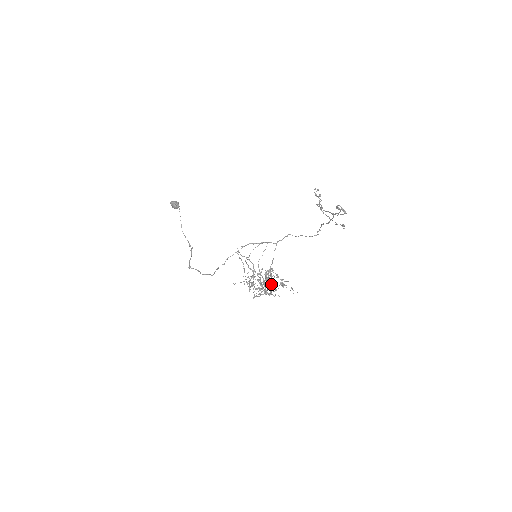
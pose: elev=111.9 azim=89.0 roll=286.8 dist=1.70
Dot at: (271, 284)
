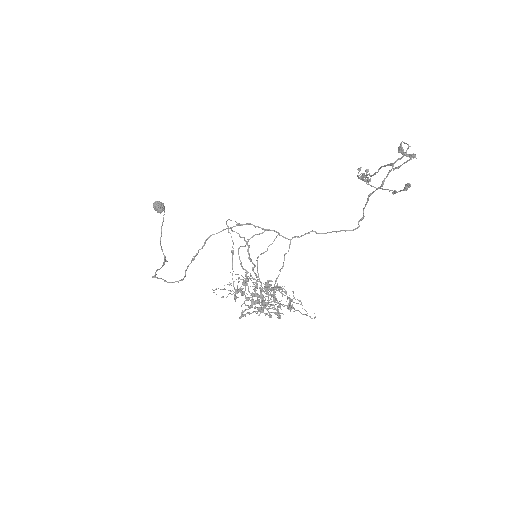
Dot at: (273, 287)
